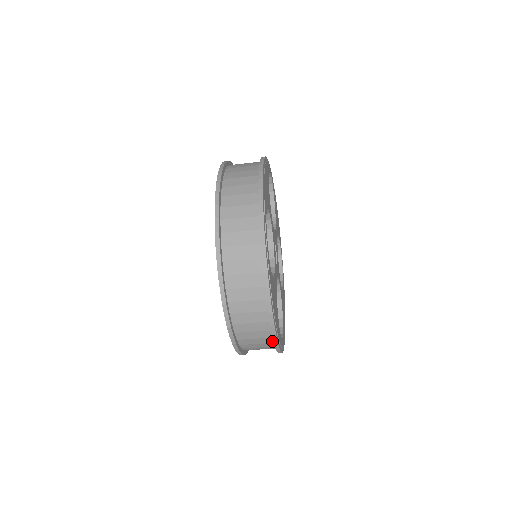
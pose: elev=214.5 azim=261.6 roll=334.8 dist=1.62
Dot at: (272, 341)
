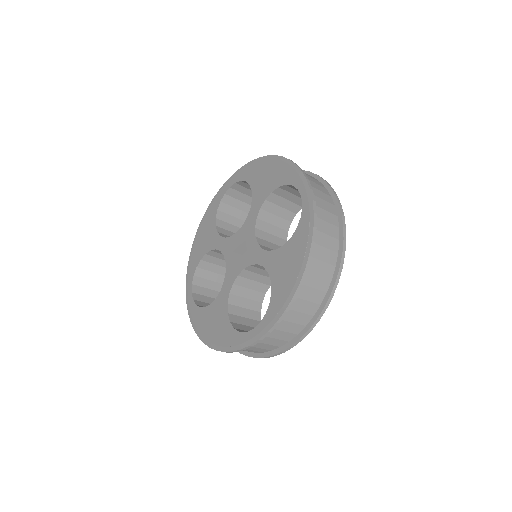
Dot at: occluded
